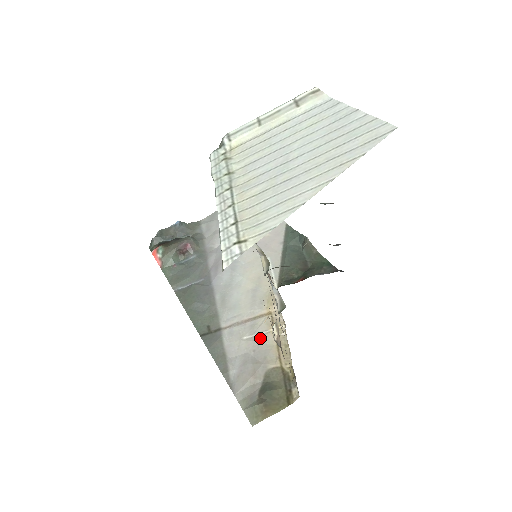
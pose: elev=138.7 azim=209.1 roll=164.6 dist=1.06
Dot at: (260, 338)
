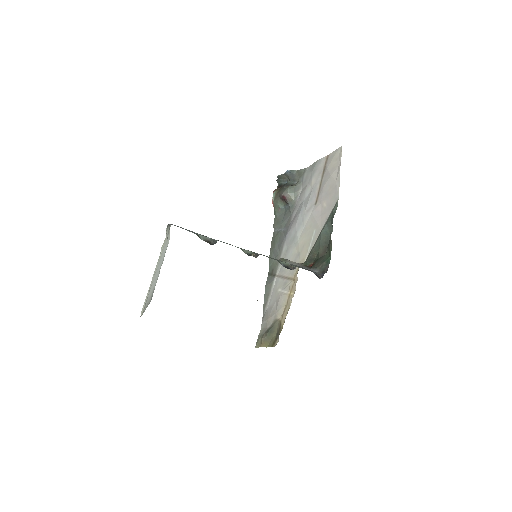
Dot at: (283, 295)
